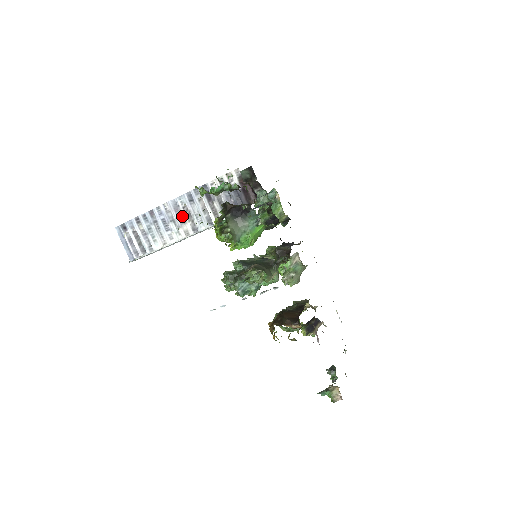
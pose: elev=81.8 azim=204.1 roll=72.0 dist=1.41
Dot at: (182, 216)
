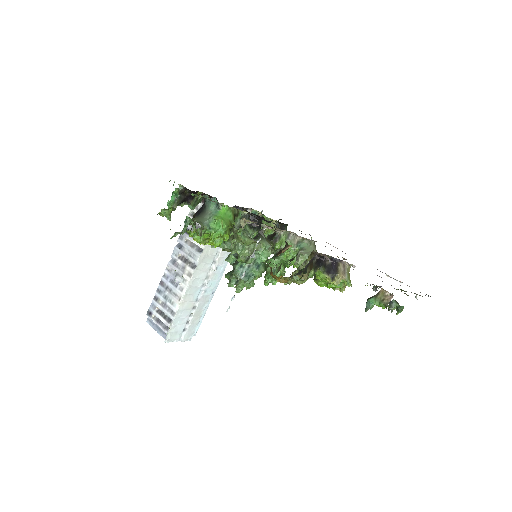
Dot at: (181, 265)
